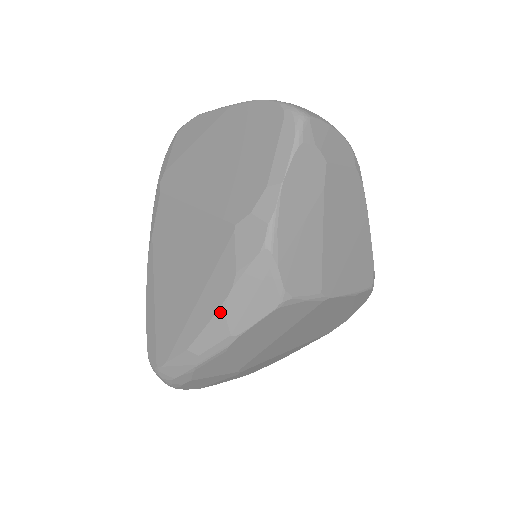
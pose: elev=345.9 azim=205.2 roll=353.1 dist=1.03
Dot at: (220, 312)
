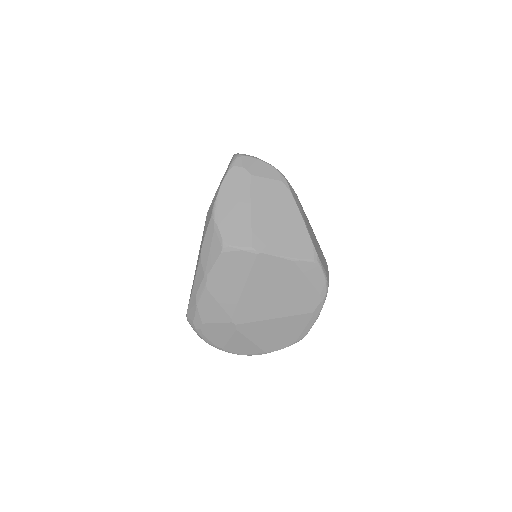
Dot at: (200, 262)
